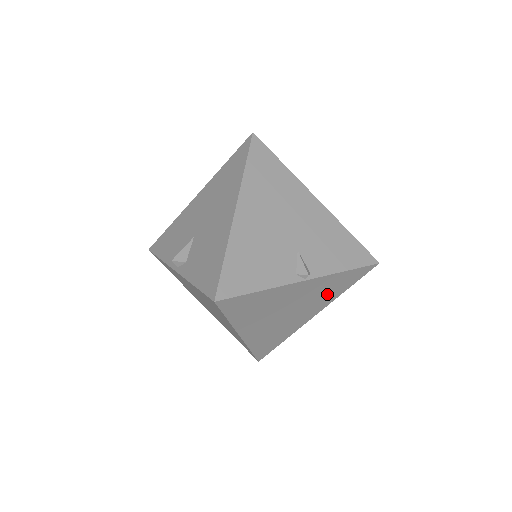
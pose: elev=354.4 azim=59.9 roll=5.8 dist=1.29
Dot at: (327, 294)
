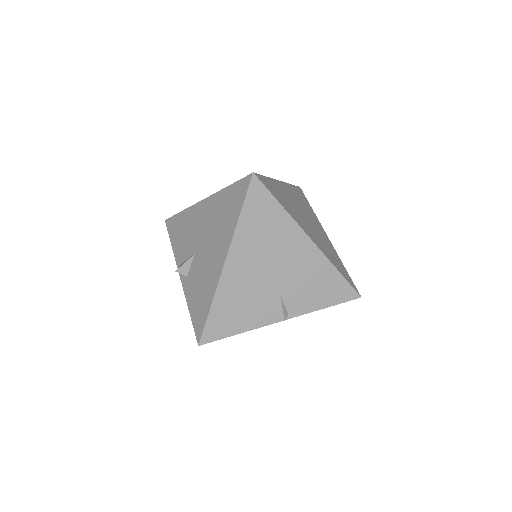
Dot at: occluded
